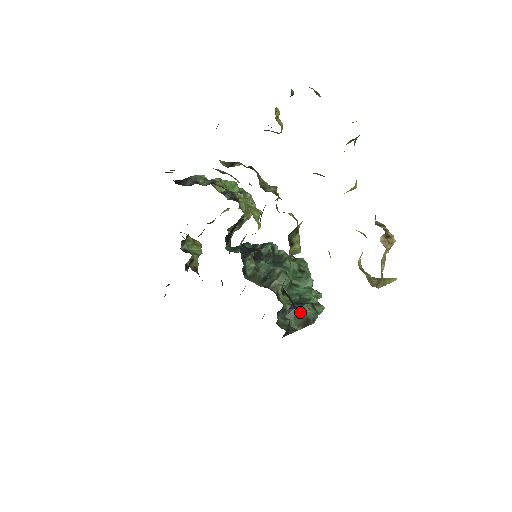
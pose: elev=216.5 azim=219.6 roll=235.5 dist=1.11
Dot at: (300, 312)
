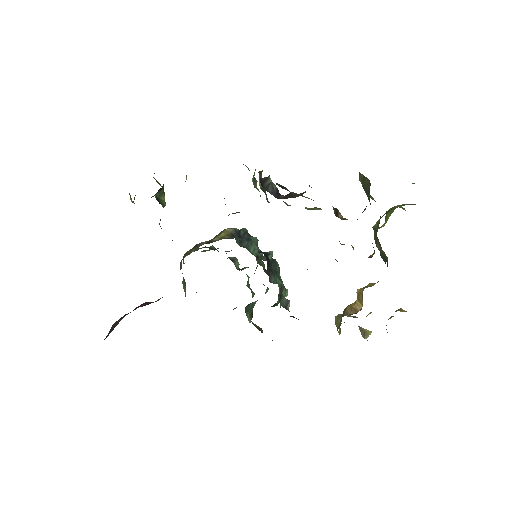
Dot at: (253, 305)
